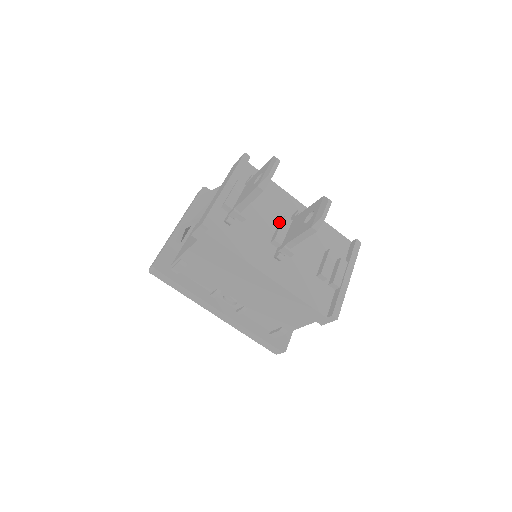
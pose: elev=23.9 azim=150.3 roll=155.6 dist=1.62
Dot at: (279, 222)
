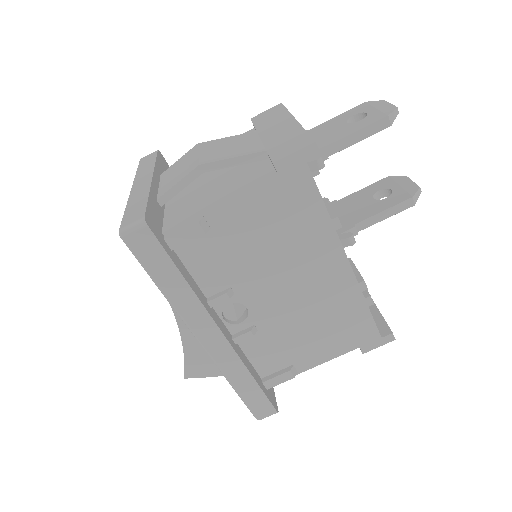
Dot at: occluded
